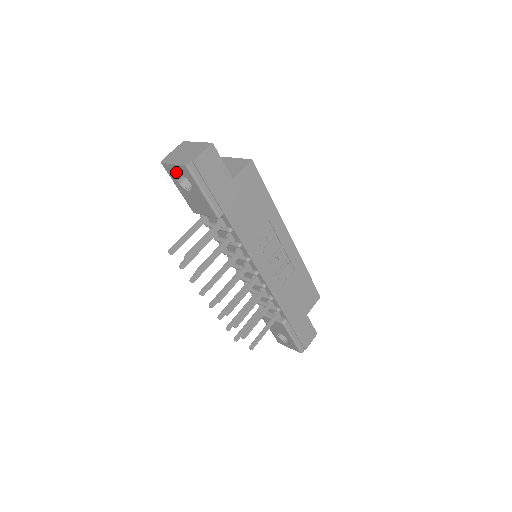
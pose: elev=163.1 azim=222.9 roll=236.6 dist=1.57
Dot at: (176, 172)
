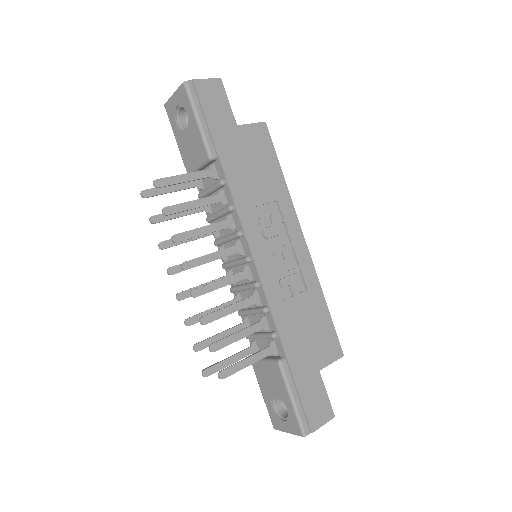
Dot at: (175, 106)
